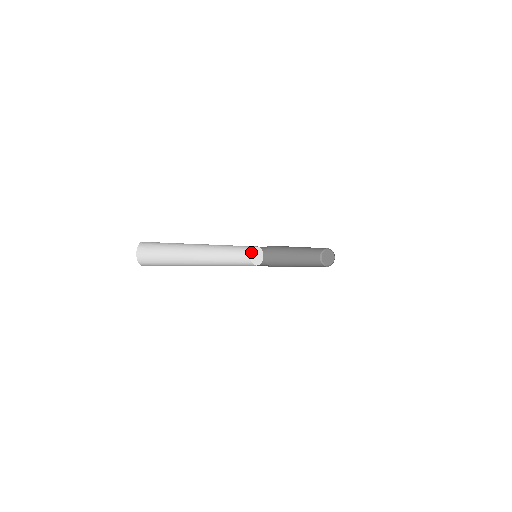
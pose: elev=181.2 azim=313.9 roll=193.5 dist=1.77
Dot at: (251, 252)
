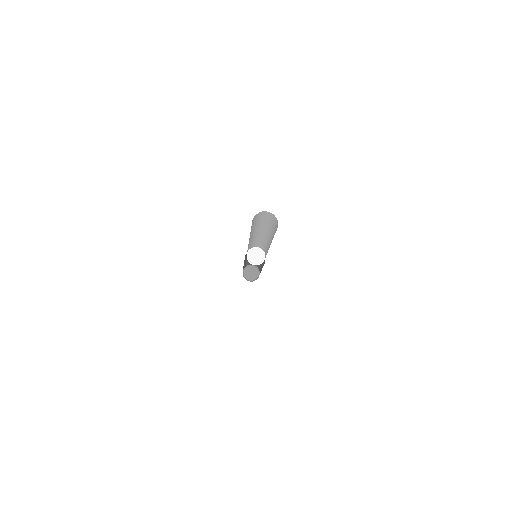
Dot at: (250, 250)
